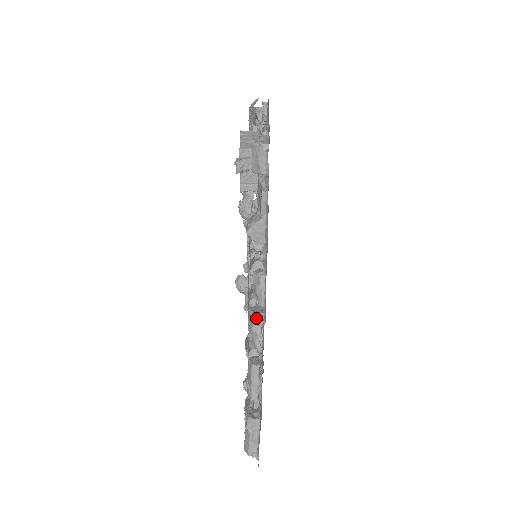
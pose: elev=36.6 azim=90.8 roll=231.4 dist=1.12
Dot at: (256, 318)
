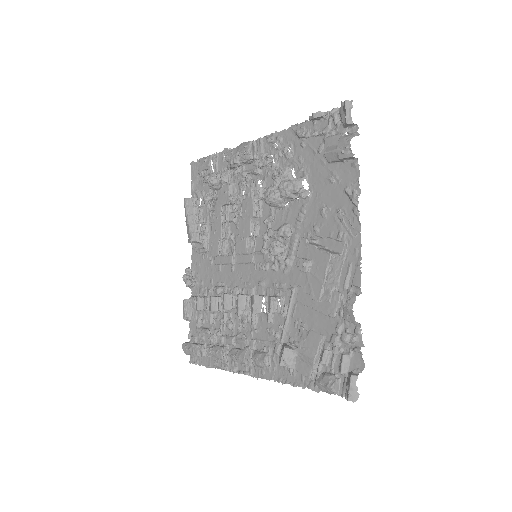
Dot at: (246, 364)
